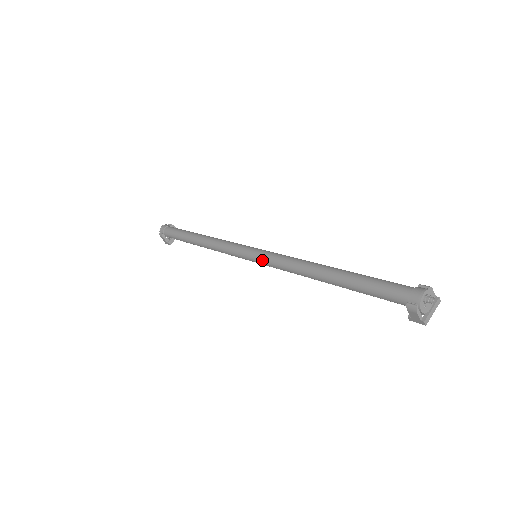
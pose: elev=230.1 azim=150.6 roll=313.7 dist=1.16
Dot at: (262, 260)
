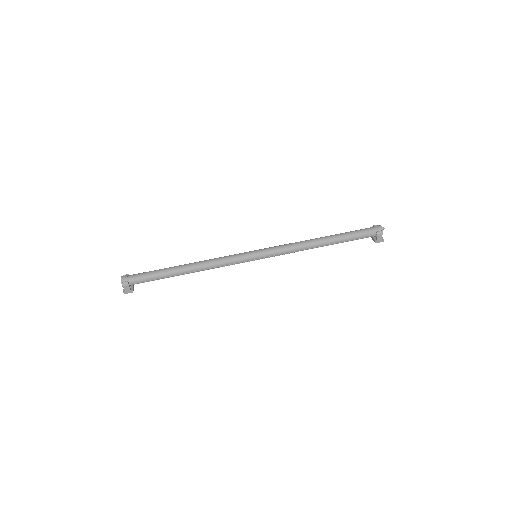
Dot at: (270, 252)
